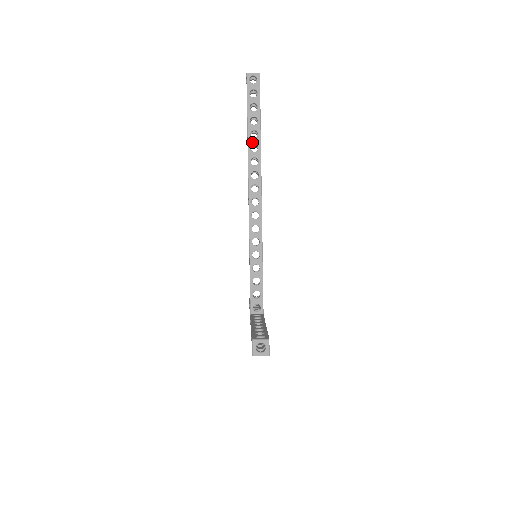
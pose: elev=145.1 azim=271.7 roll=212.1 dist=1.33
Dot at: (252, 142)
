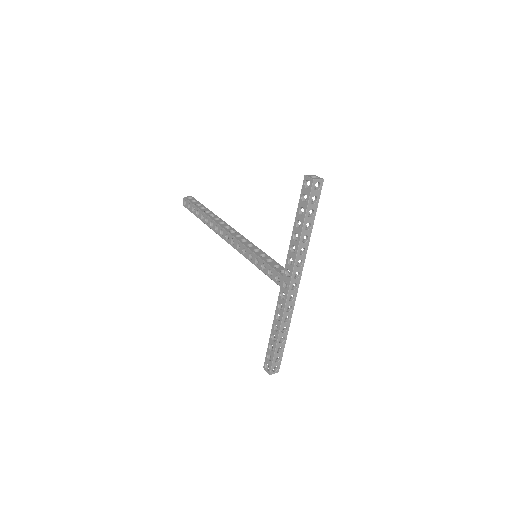
Dot at: (208, 214)
